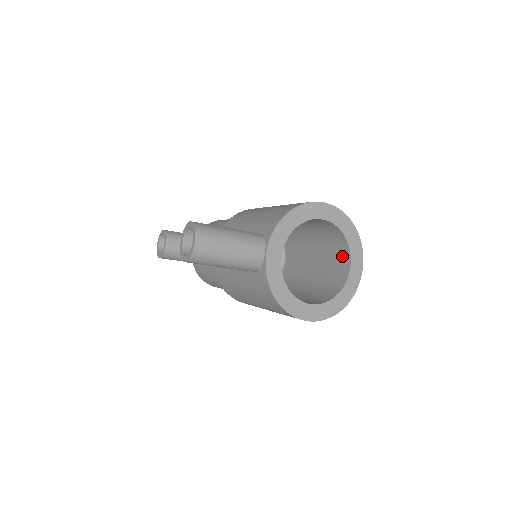
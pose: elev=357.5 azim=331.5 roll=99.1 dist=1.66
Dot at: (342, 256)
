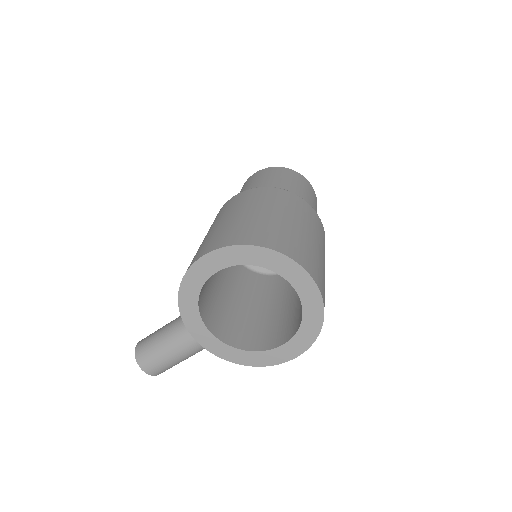
Dot at: occluded
